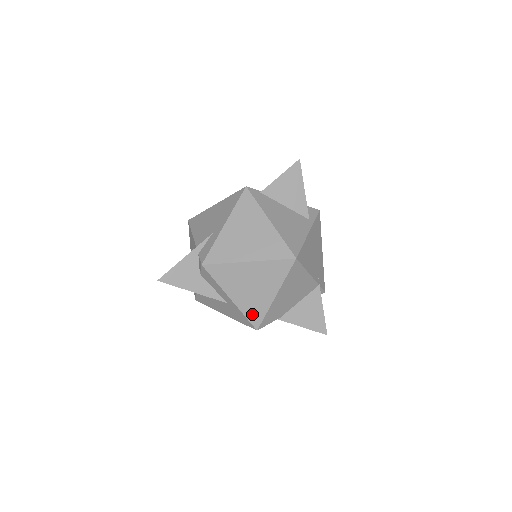
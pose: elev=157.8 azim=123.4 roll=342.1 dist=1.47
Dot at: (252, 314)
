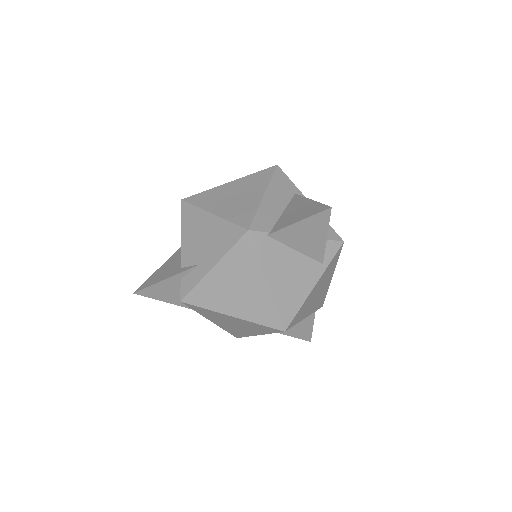
Dot at: (233, 332)
